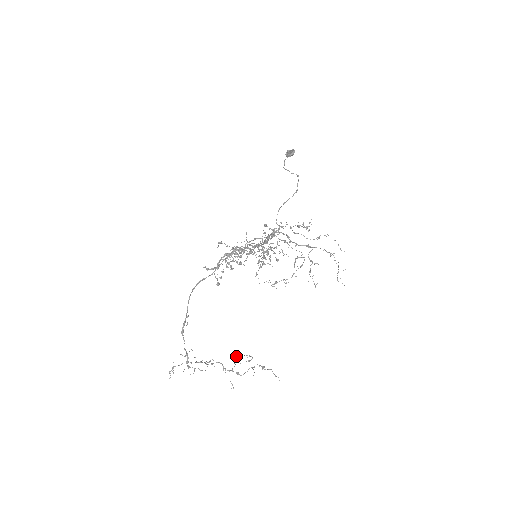
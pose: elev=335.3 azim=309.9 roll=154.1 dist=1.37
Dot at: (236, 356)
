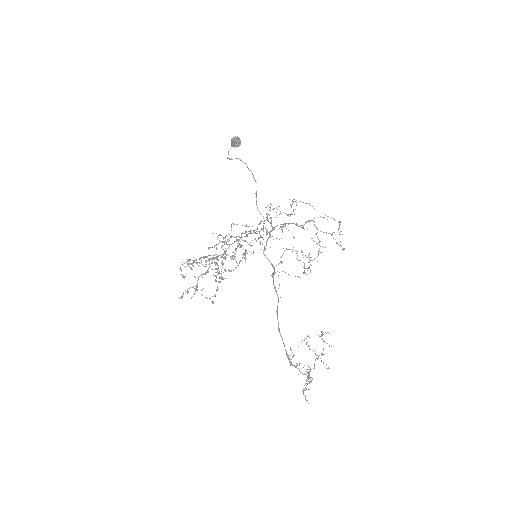
Dot at: (306, 344)
